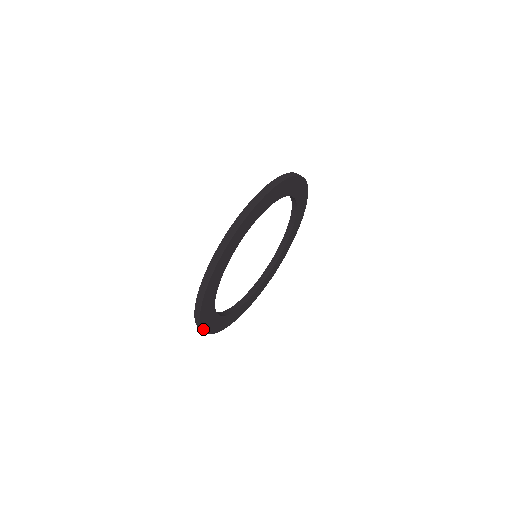
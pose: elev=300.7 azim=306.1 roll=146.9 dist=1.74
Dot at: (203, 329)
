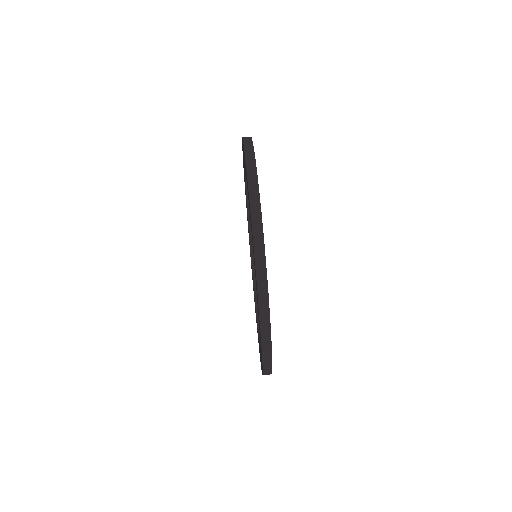
Dot at: occluded
